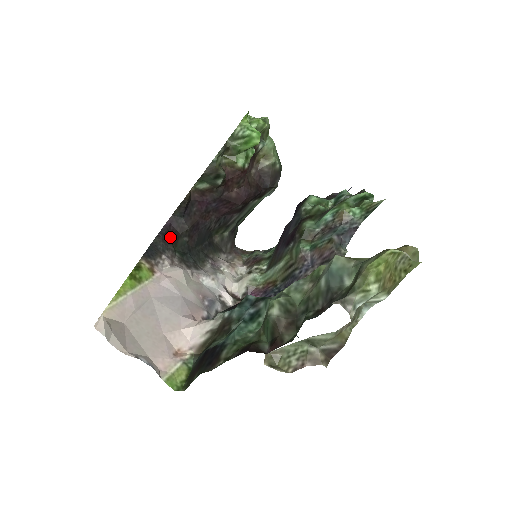
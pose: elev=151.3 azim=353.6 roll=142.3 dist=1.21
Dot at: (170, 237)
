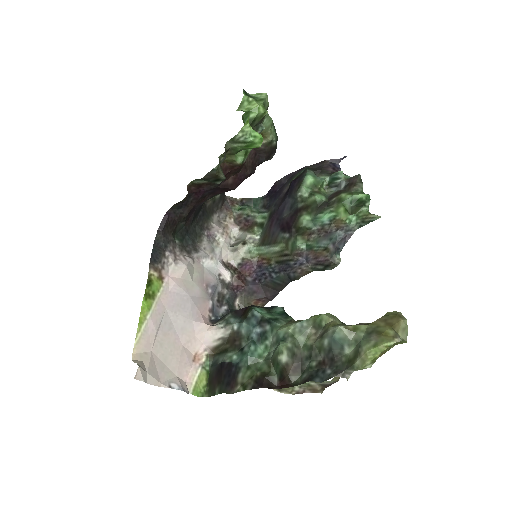
Dot at: (169, 228)
